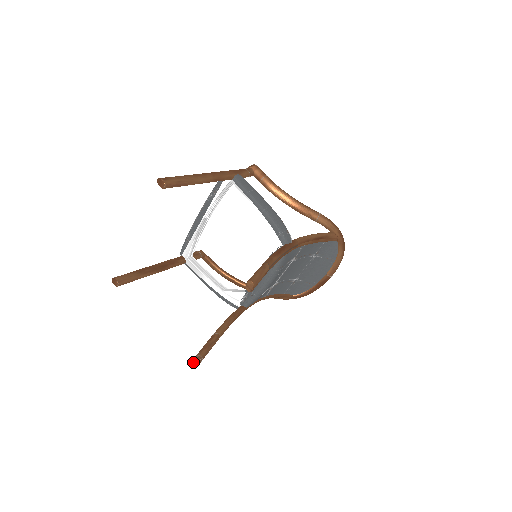
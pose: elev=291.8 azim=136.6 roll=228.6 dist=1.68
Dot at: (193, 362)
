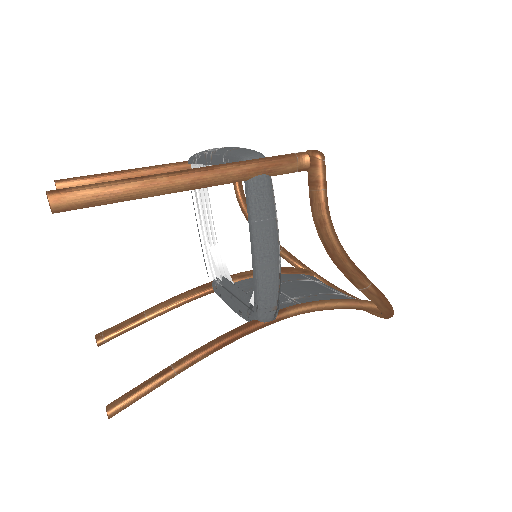
Dot at: (95, 338)
